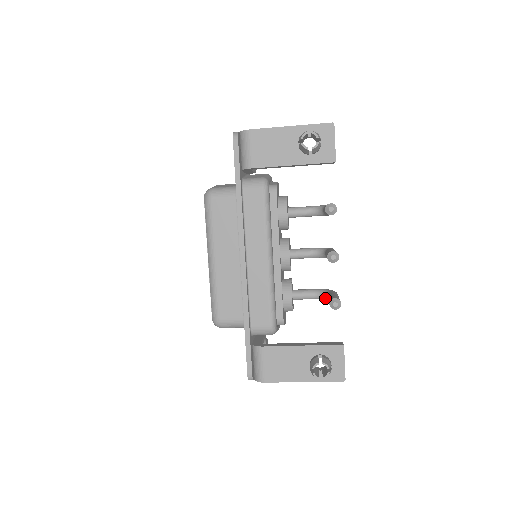
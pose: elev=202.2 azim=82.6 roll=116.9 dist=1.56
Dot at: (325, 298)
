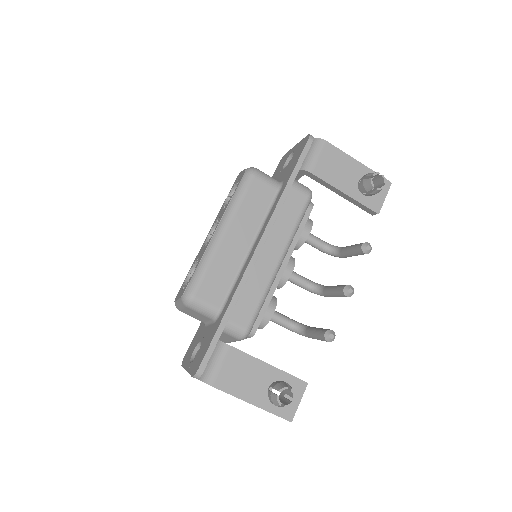
Dot at: (299, 331)
